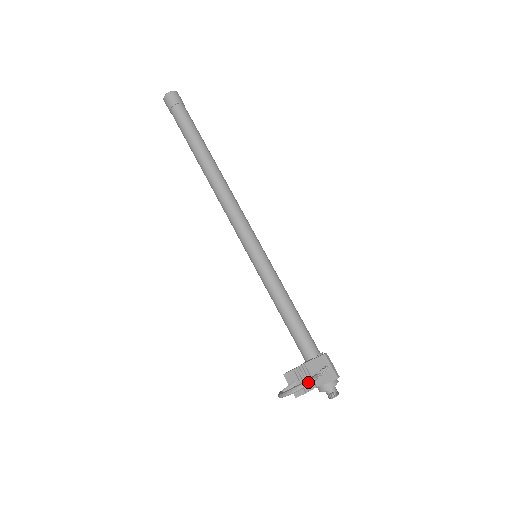
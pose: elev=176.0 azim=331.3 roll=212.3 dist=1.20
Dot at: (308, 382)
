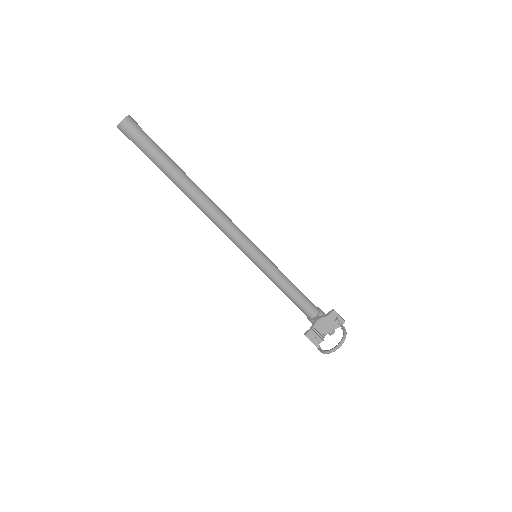
Dot at: occluded
